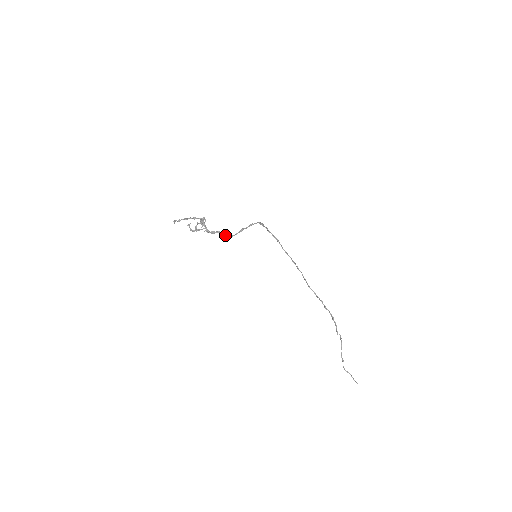
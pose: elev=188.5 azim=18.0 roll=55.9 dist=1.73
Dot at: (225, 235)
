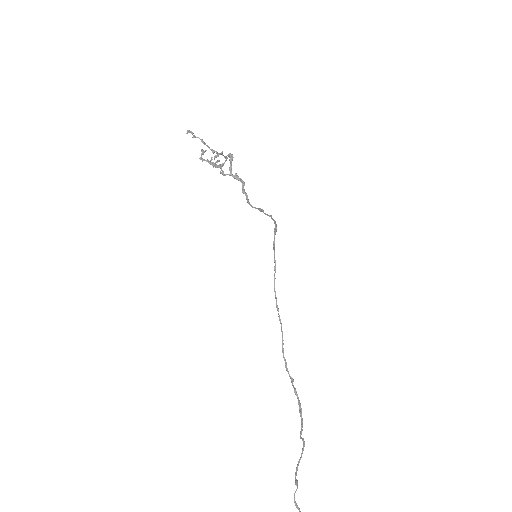
Dot at: (245, 194)
